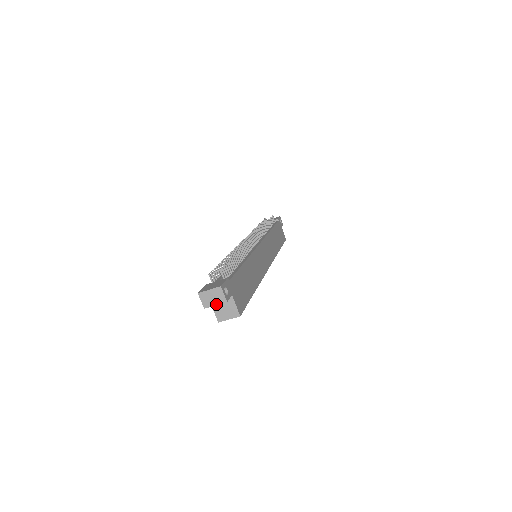
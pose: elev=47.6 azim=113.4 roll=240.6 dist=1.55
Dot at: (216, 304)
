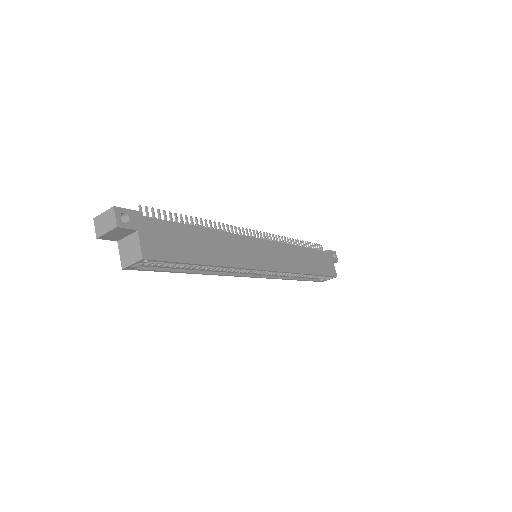
Dot at: (107, 231)
